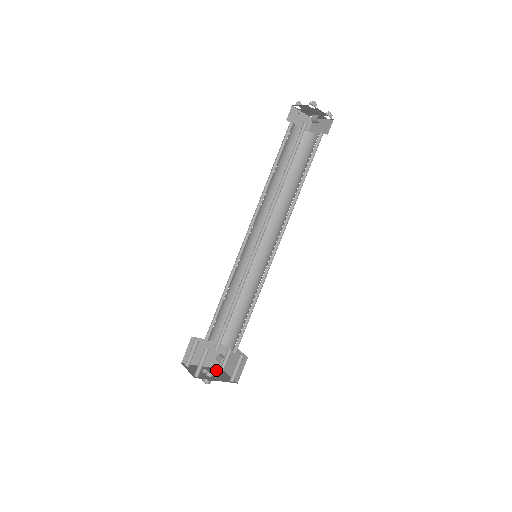
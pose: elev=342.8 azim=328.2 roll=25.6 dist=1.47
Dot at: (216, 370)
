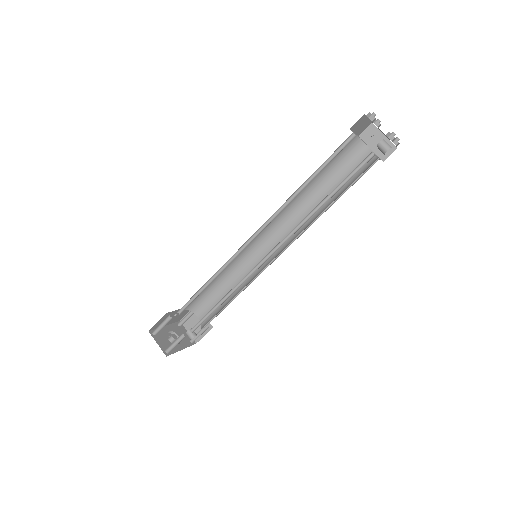
Dot at: (176, 327)
